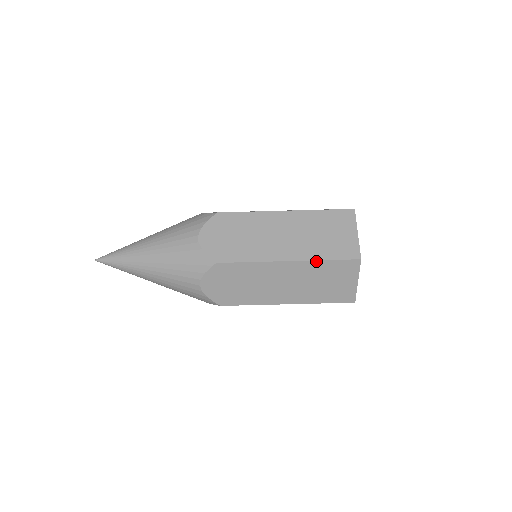
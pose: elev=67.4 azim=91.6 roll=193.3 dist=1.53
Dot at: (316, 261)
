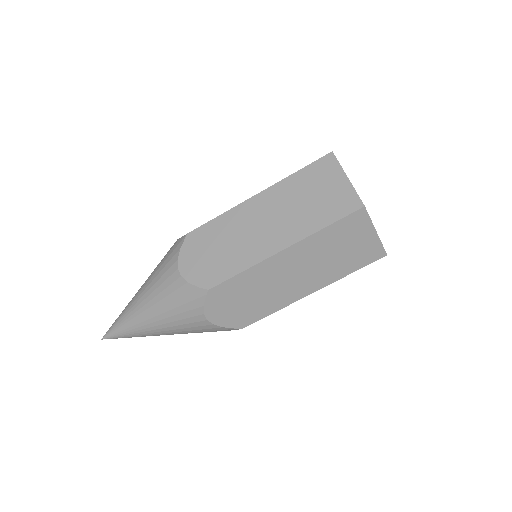
Dot at: (314, 234)
